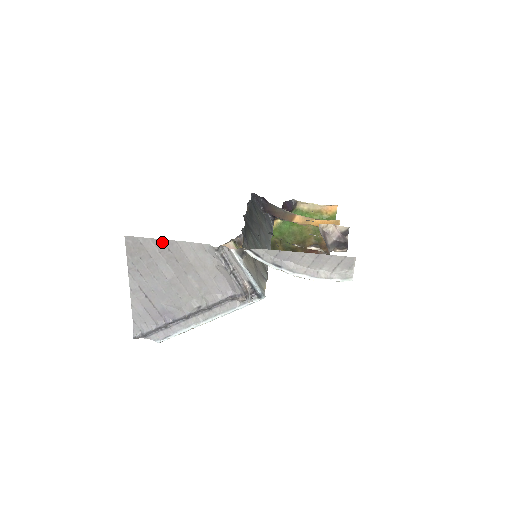
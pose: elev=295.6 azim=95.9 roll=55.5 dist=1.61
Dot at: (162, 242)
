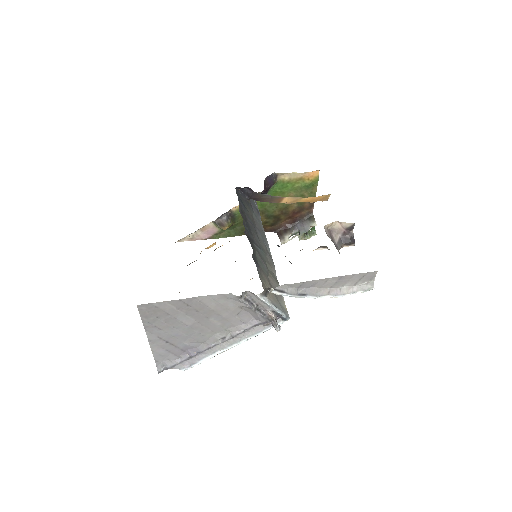
Dot at: (179, 301)
